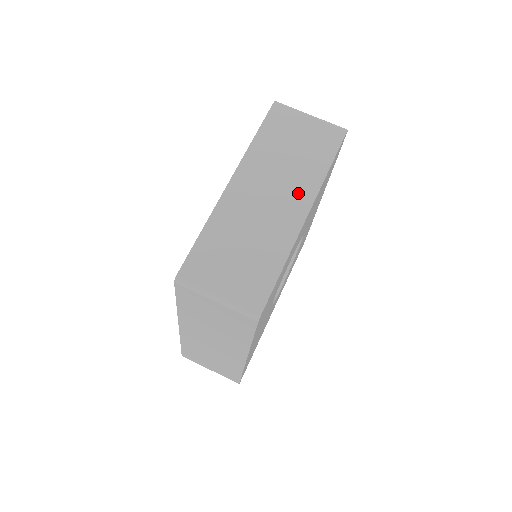
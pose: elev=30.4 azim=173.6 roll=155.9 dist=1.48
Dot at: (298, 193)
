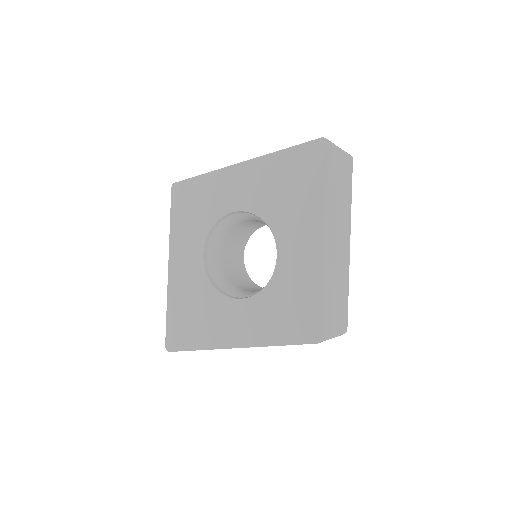
Dot at: (346, 229)
